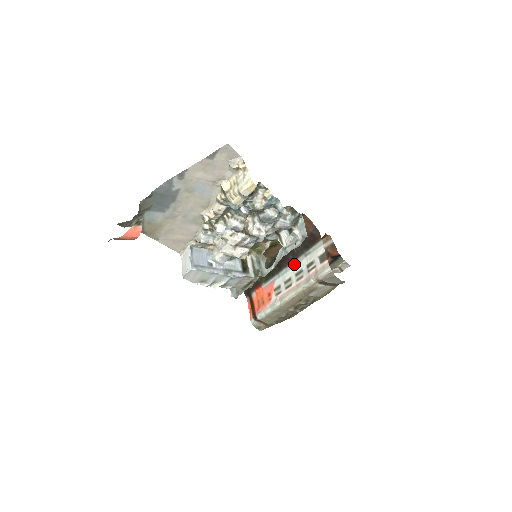
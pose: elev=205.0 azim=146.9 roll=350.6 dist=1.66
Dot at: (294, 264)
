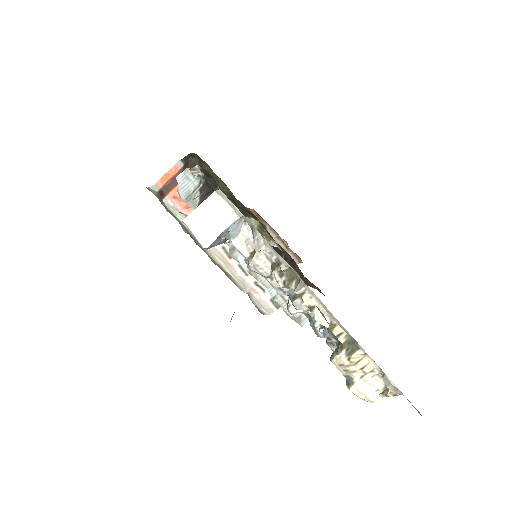
Dot at: occluded
